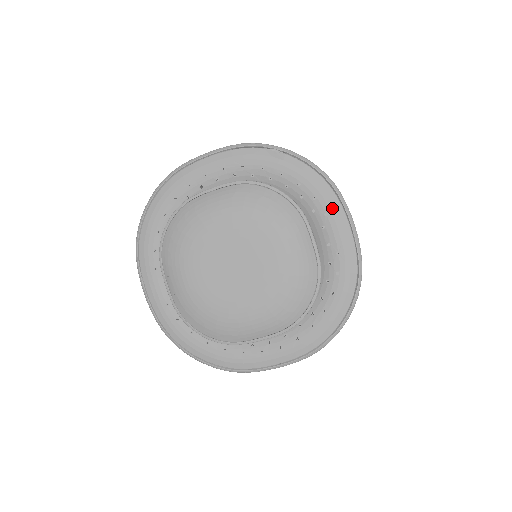
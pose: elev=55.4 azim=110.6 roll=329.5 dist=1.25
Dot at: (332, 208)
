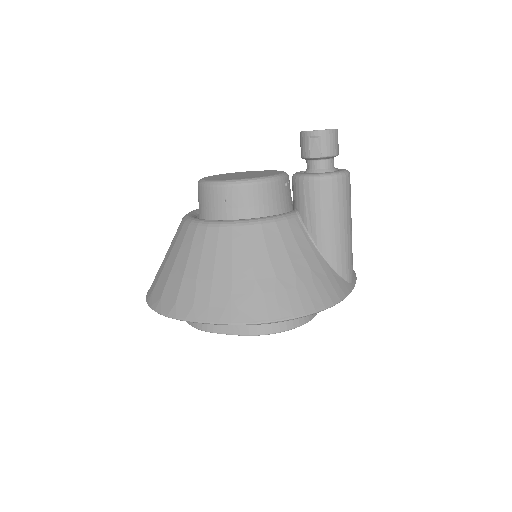
Dot at: occluded
